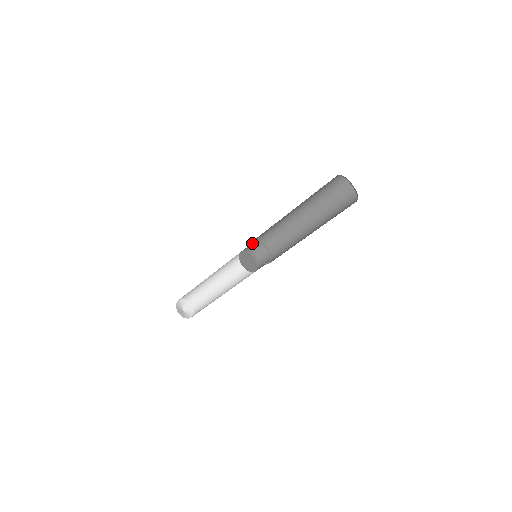
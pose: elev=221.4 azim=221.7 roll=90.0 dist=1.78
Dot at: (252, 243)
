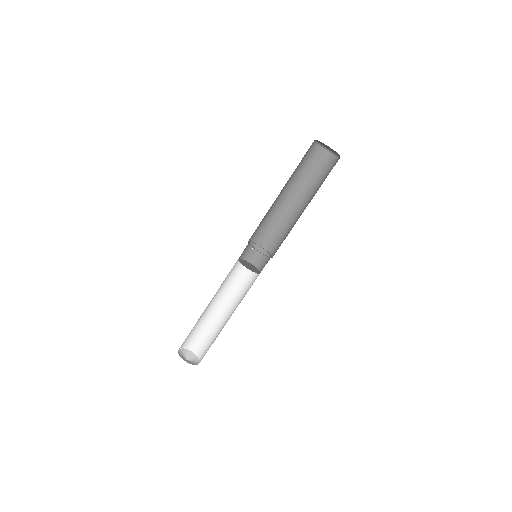
Dot at: (258, 250)
